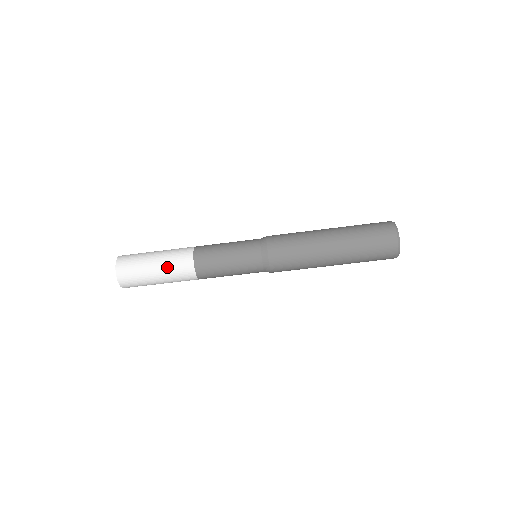
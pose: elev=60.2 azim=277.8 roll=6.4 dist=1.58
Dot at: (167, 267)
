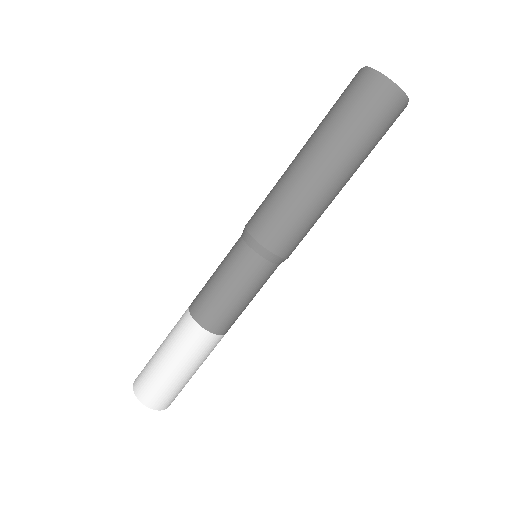
Dot at: (176, 350)
